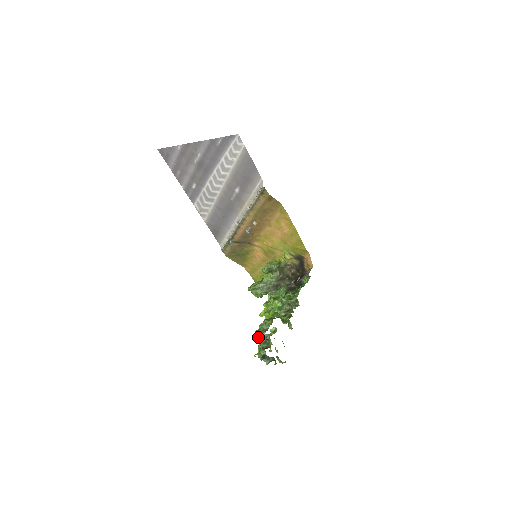
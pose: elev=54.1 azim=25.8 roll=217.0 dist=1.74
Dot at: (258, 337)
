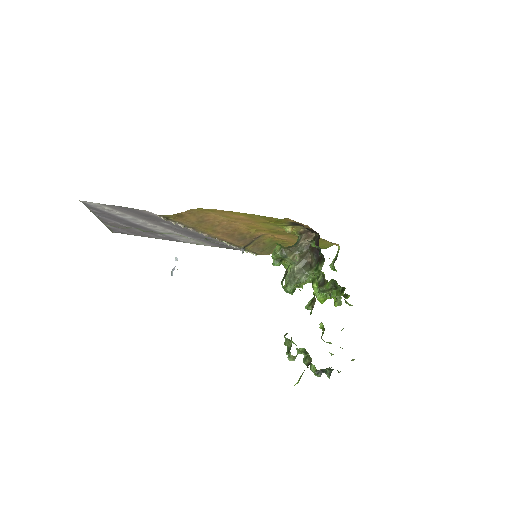
Dot at: occluded
